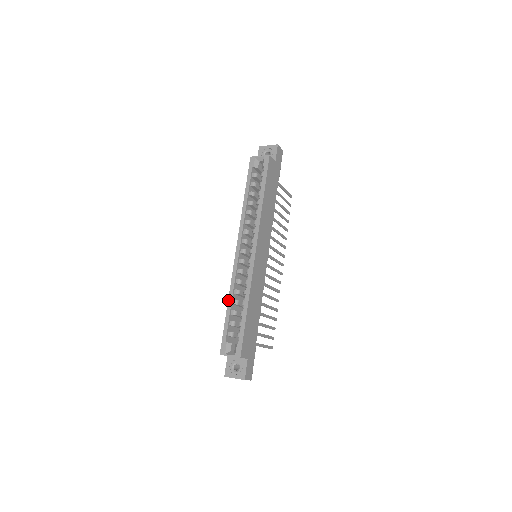
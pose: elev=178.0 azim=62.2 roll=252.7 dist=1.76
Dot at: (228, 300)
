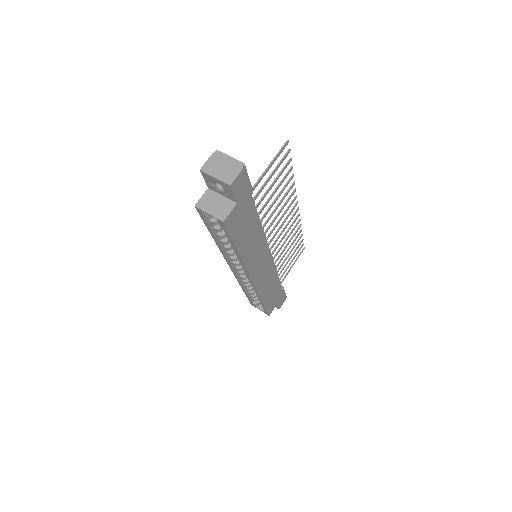
Dot at: occluded
